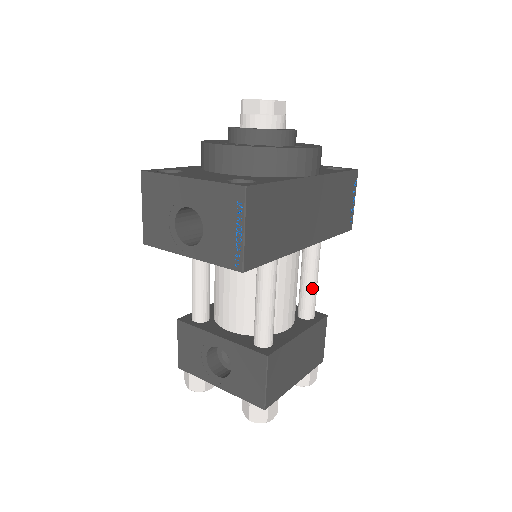
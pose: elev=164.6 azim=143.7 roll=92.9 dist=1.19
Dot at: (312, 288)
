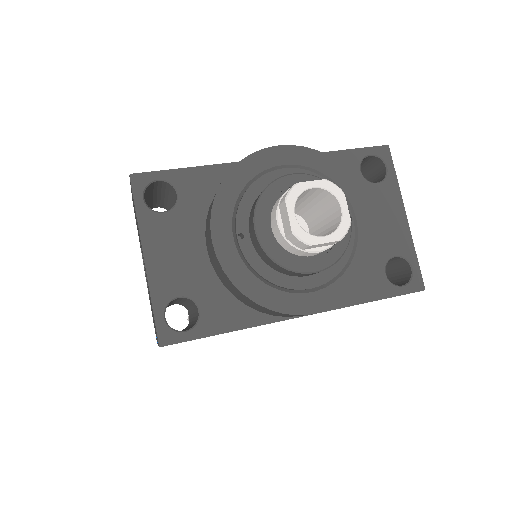
Dot at: occluded
